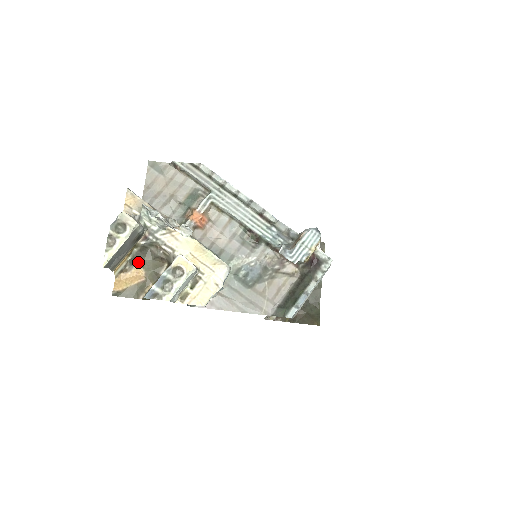
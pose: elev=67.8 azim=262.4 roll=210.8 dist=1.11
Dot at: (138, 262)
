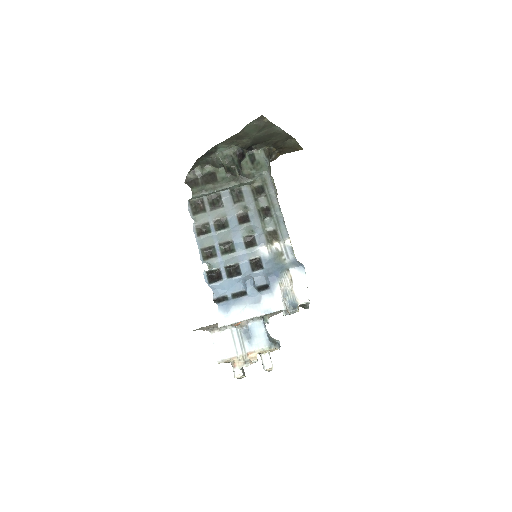
Dot at: occluded
